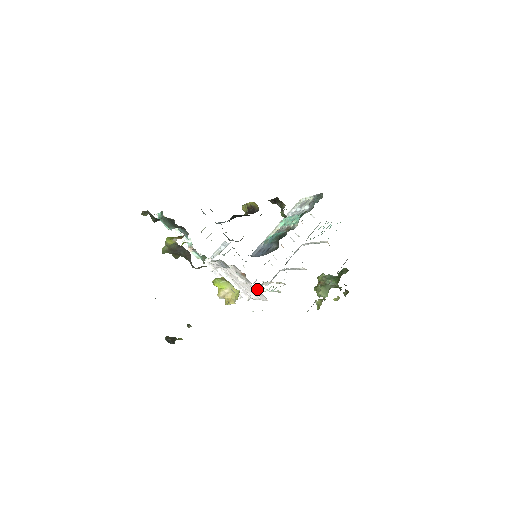
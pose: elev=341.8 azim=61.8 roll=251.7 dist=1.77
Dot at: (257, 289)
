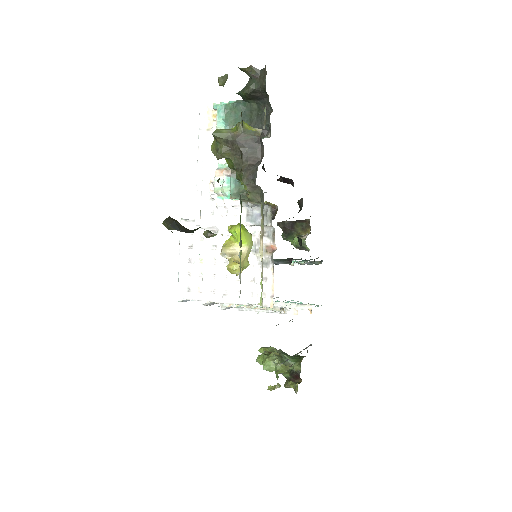
Dot at: (271, 280)
